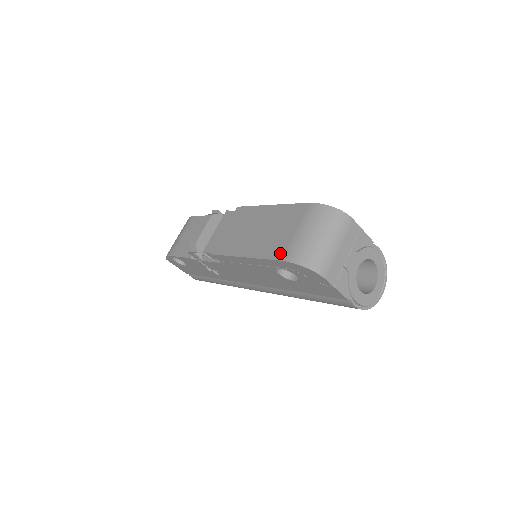
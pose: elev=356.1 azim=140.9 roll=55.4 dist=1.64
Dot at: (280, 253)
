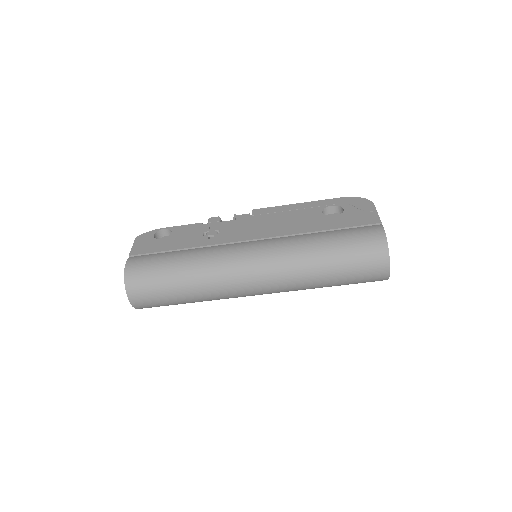
Dot at: occluded
